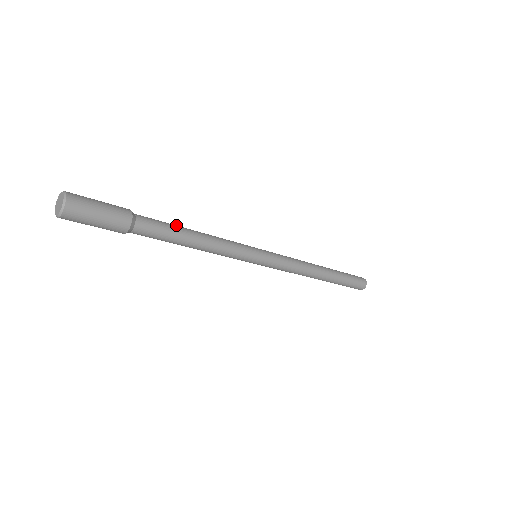
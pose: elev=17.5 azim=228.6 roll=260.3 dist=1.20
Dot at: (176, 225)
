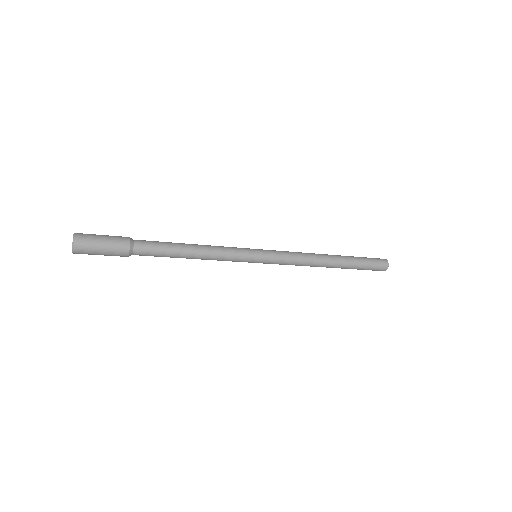
Dot at: (173, 245)
